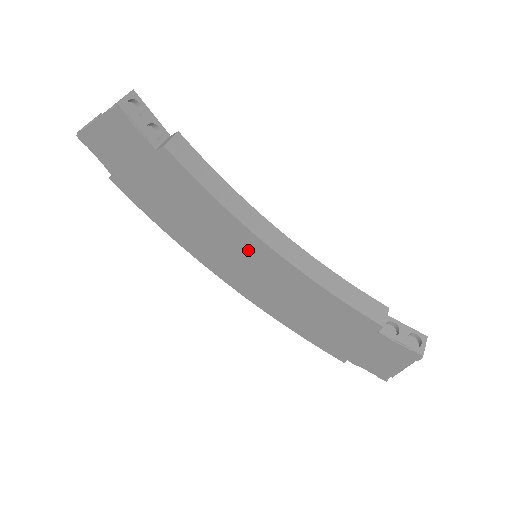
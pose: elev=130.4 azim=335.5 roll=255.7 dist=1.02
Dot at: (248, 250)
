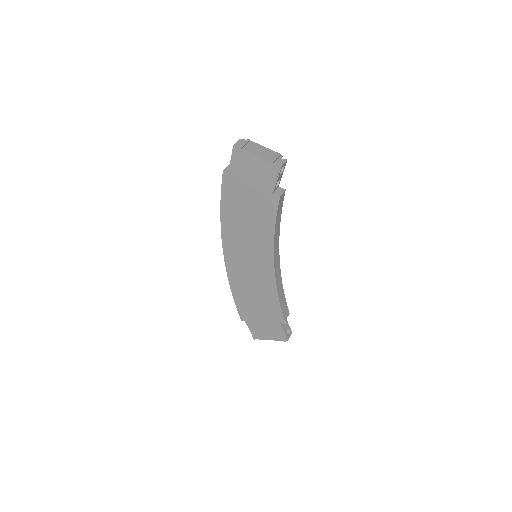
Dot at: (260, 255)
